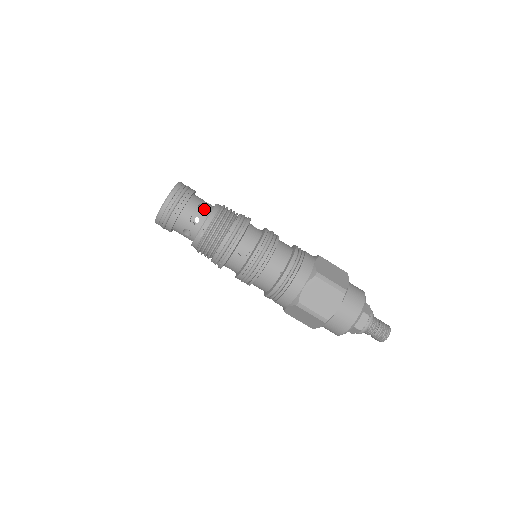
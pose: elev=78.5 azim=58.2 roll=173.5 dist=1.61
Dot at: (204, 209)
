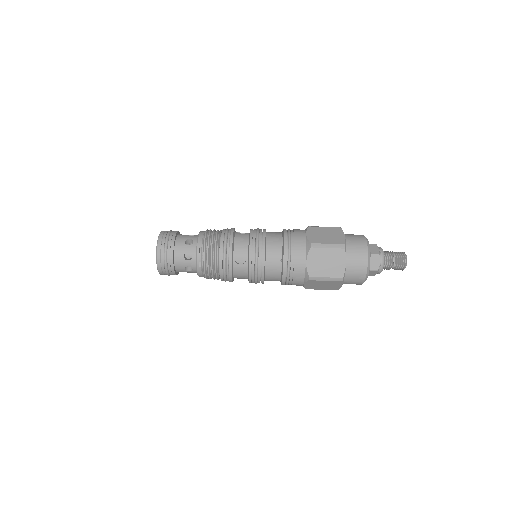
Dot at: (192, 242)
